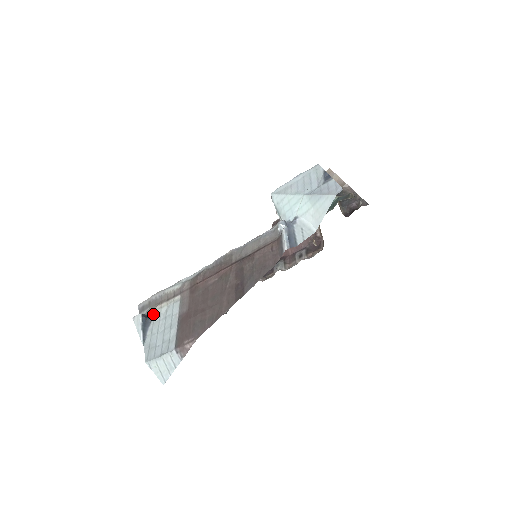
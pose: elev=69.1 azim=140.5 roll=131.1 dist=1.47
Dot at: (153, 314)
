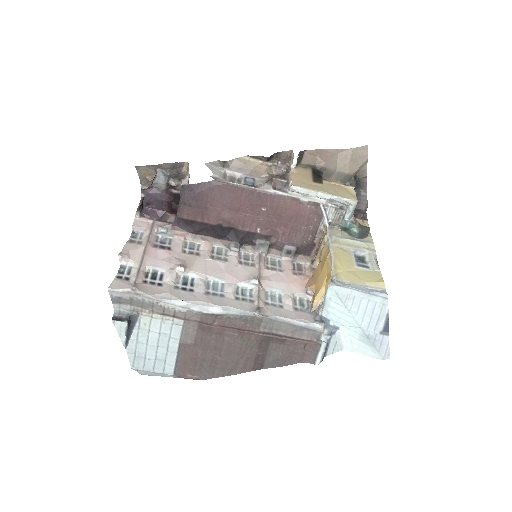
Dot at: (138, 318)
